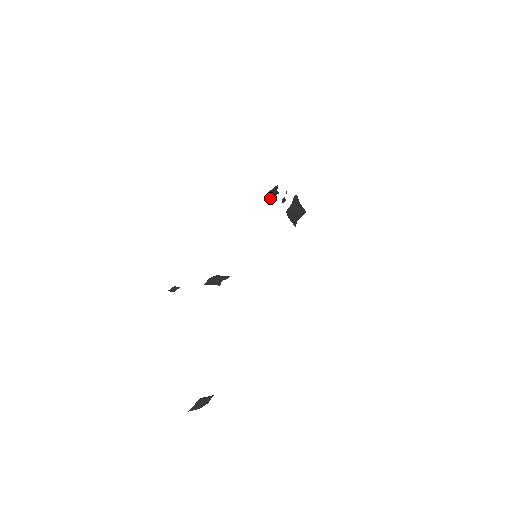
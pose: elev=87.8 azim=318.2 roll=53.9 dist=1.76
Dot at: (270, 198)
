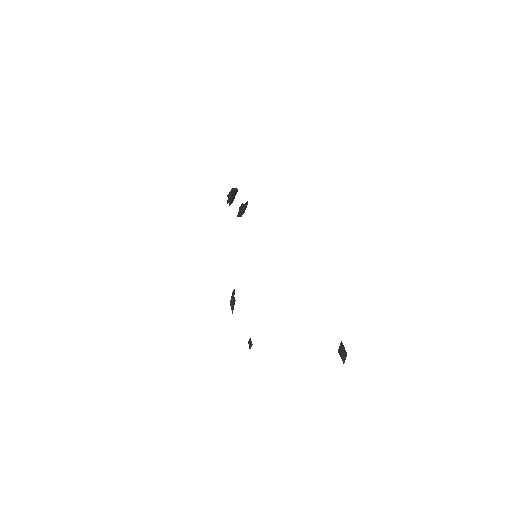
Dot at: (240, 214)
